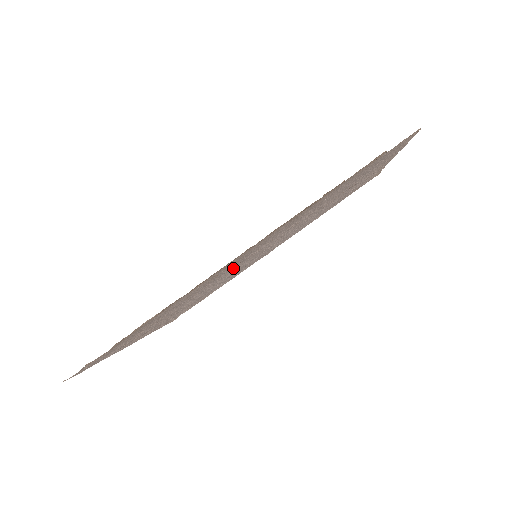
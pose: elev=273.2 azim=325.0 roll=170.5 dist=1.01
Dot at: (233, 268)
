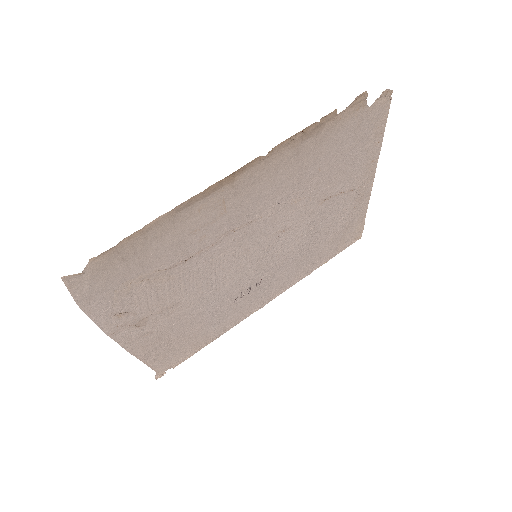
Dot at: (237, 237)
